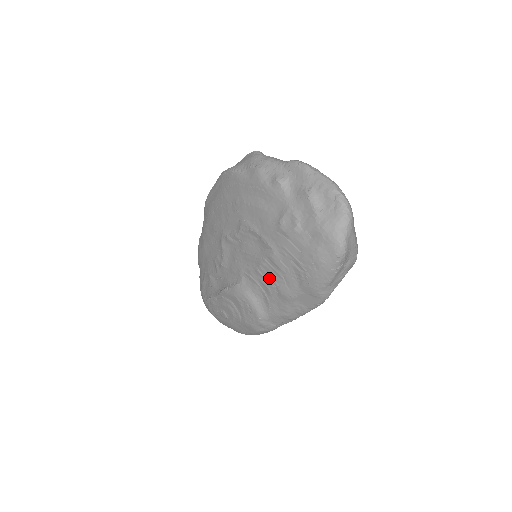
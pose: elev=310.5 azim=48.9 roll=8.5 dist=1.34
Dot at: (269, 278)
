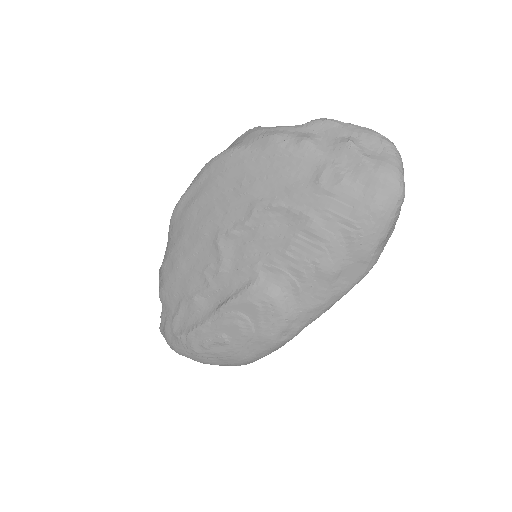
Dot at: (304, 257)
